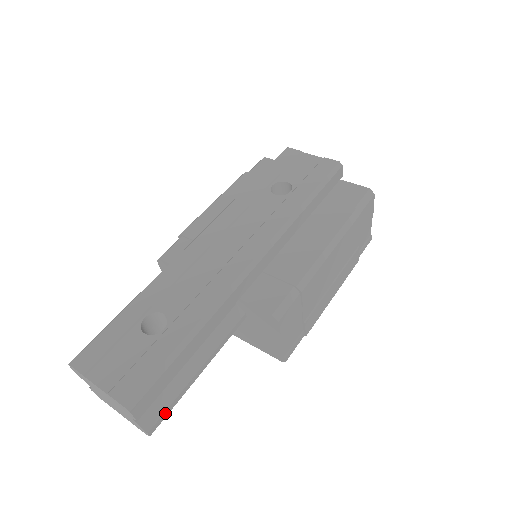
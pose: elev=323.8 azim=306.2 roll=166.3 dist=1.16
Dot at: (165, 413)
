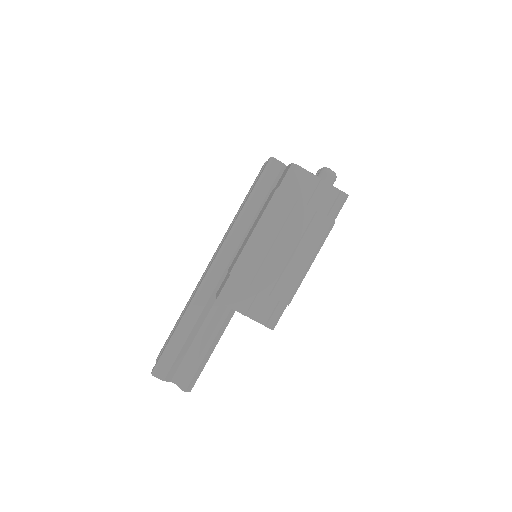
Dot at: (190, 377)
